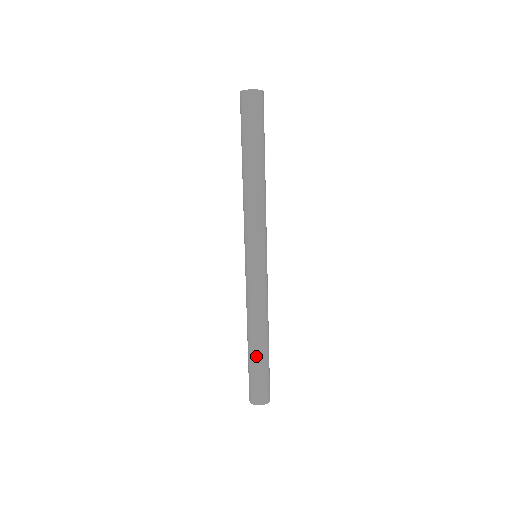
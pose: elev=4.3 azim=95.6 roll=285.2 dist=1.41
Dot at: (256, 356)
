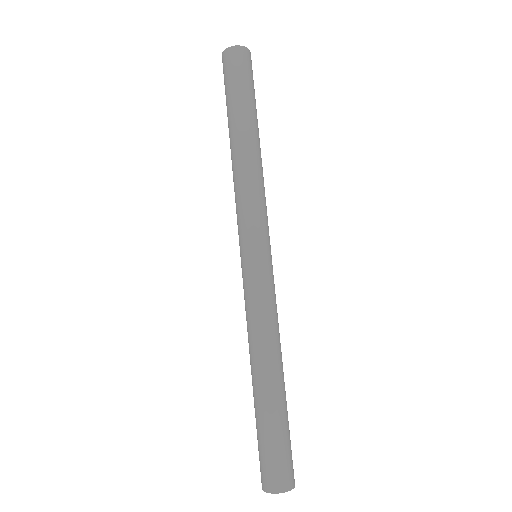
Dot at: (278, 404)
